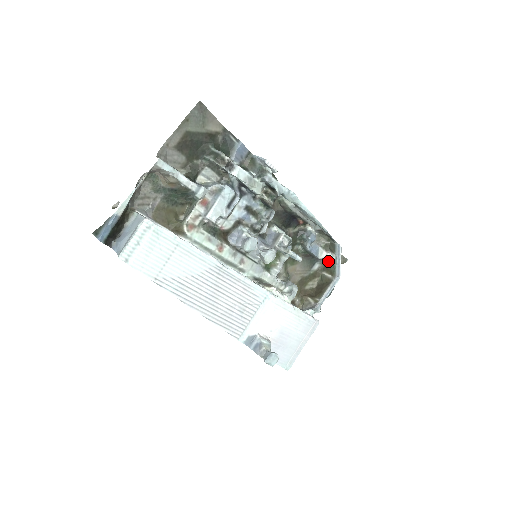
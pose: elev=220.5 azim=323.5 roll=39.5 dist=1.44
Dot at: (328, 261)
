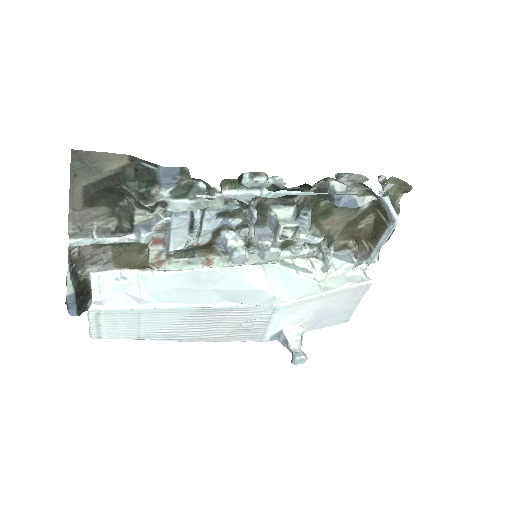
Dot at: (378, 202)
